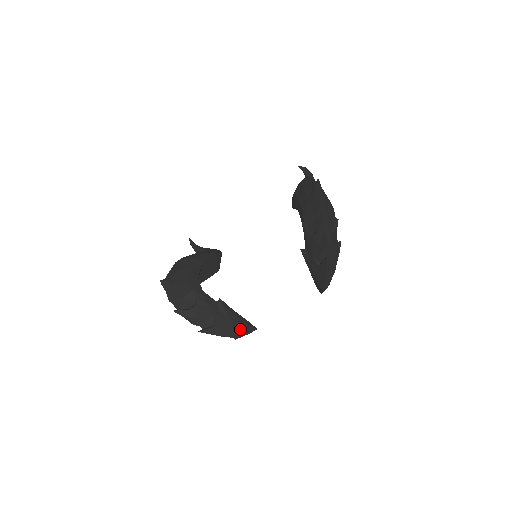
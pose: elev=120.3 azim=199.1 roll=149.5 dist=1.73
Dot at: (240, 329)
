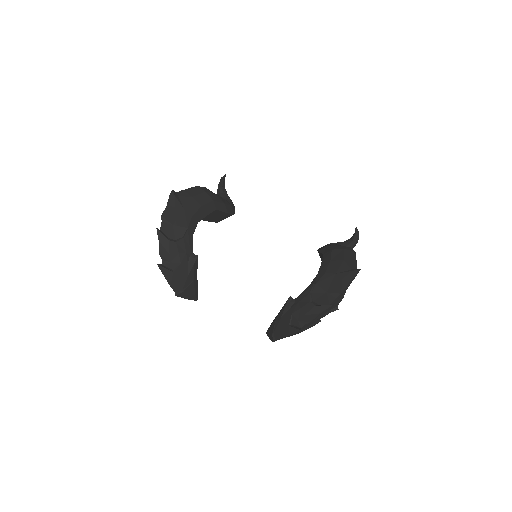
Dot at: (187, 291)
